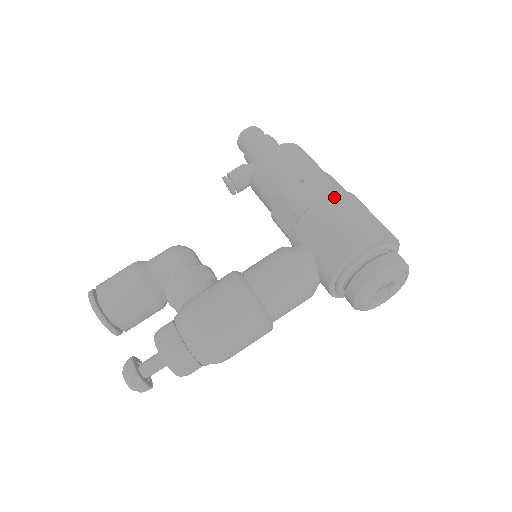
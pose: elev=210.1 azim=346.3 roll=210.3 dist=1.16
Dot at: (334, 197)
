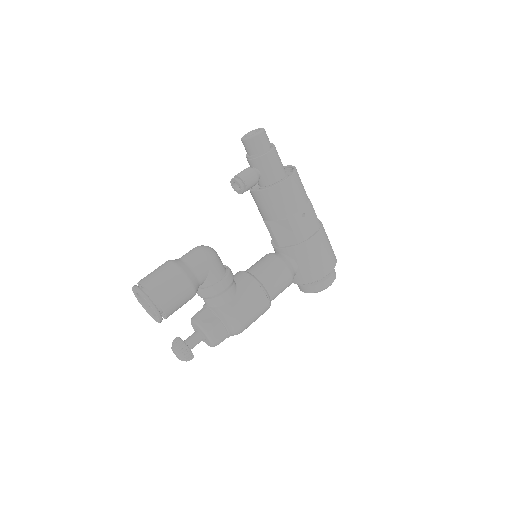
Dot at: (321, 234)
